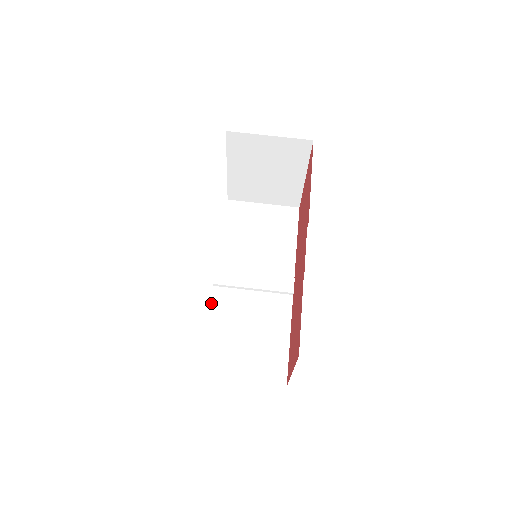
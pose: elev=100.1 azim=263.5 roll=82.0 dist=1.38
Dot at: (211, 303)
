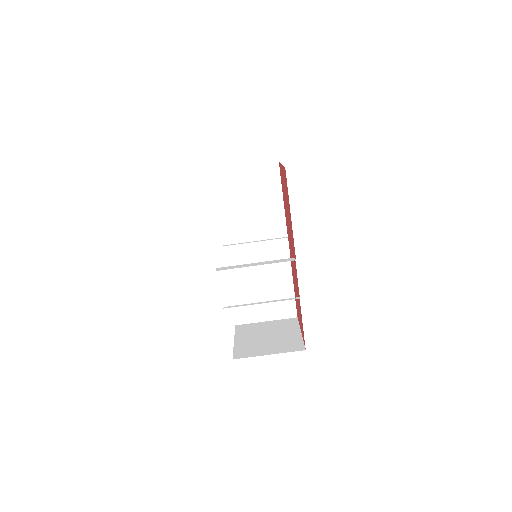
Dot at: (228, 273)
